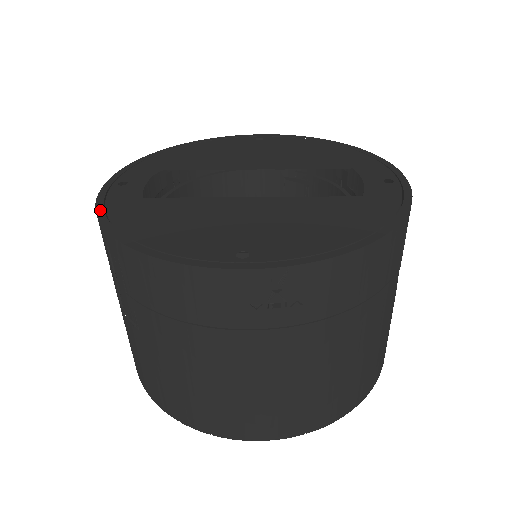
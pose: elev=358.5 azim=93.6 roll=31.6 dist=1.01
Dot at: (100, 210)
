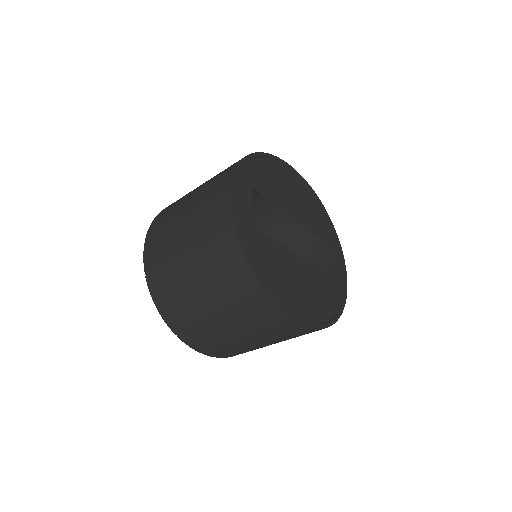
Dot at: (238, 230)
